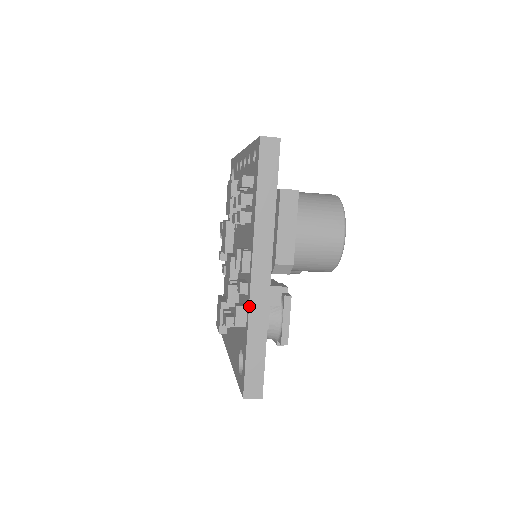
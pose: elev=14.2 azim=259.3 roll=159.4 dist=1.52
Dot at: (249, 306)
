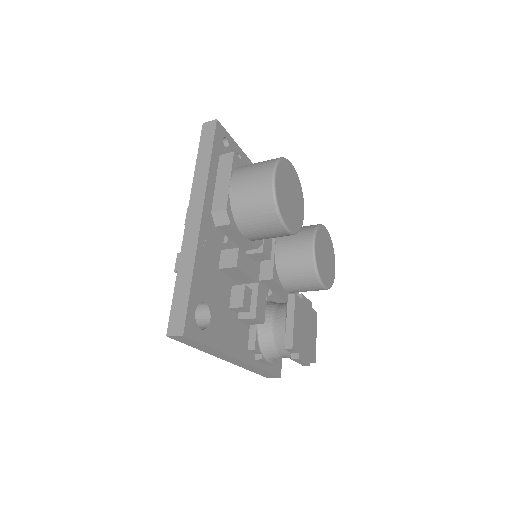
Dot at: (182, 247)
